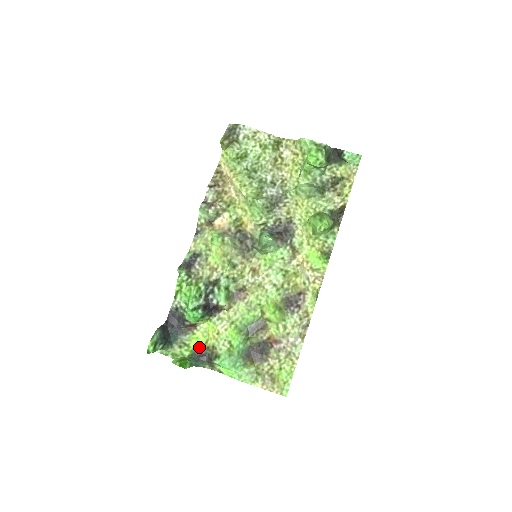
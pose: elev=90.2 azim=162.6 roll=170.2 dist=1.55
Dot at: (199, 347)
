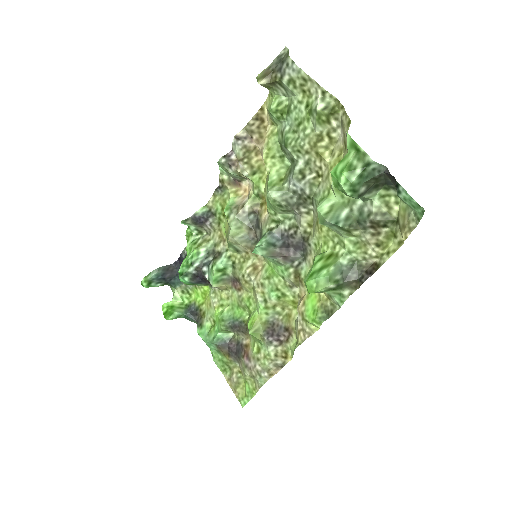
Dot at: (196, 303)
